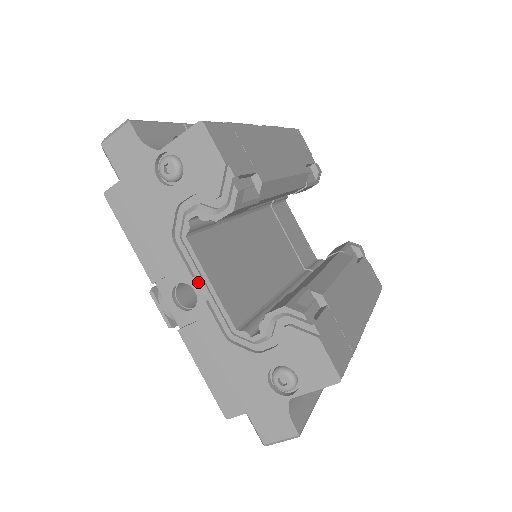
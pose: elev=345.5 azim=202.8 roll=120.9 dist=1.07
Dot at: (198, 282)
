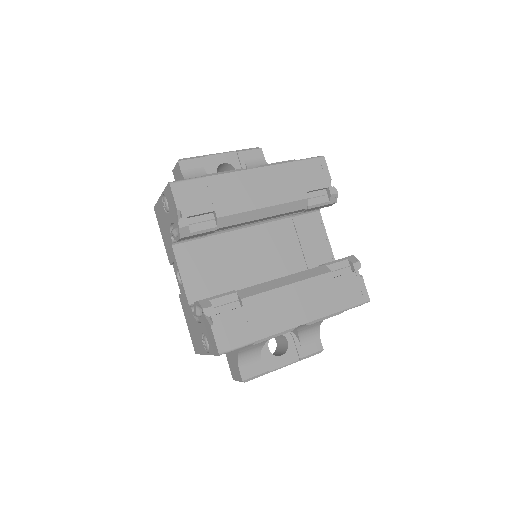
Dot at: occluded
